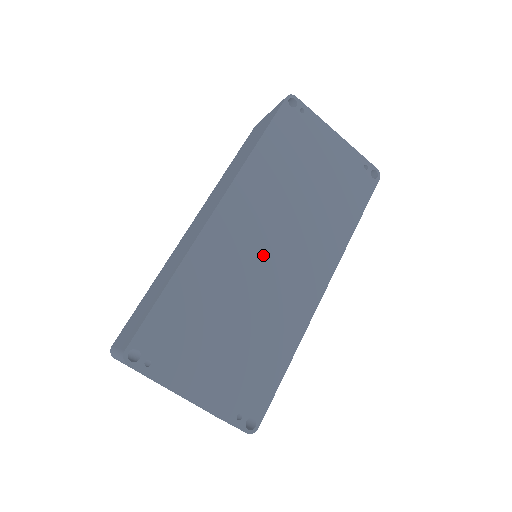
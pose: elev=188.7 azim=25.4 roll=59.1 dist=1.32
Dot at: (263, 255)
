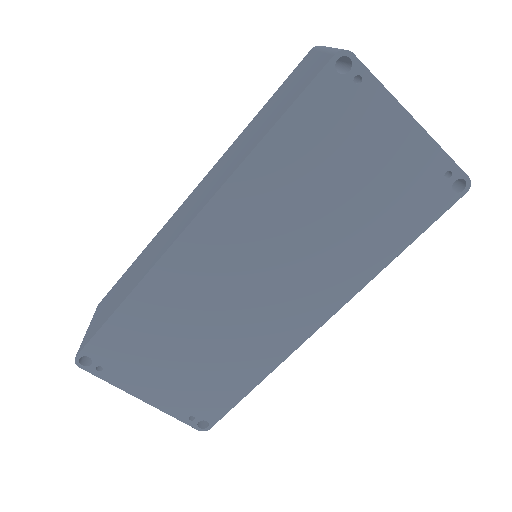
Dot at: (244, 283)
